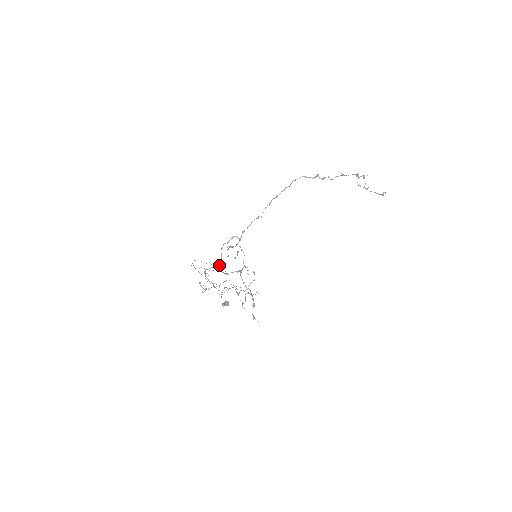
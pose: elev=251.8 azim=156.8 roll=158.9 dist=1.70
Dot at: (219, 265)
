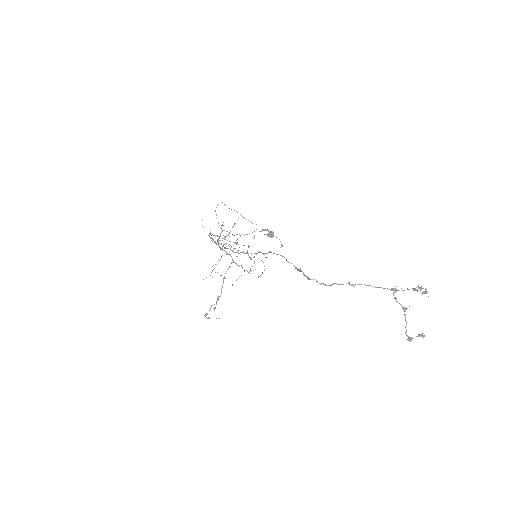
Dot at: (217, 241)
